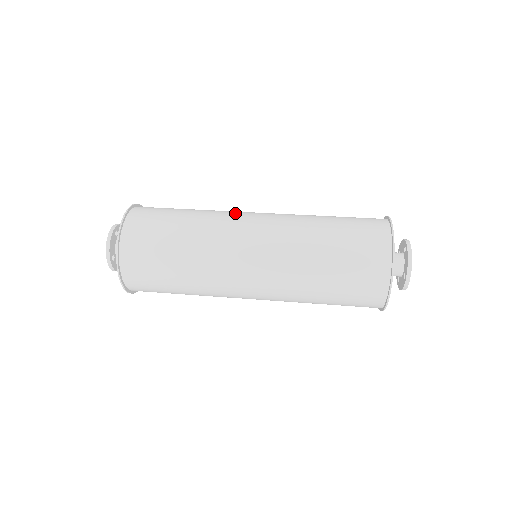
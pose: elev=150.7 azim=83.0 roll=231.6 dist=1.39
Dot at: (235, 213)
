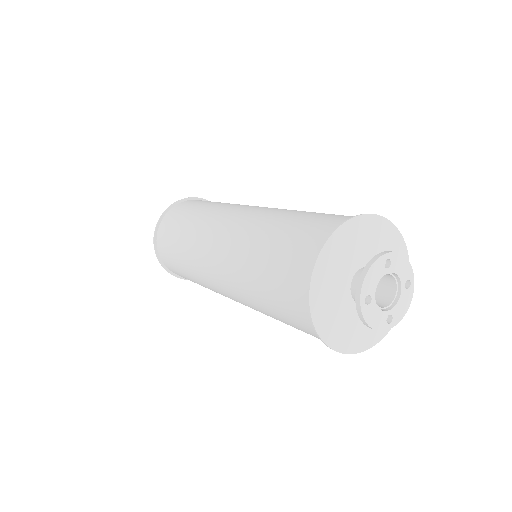
Dot at: (248, 205)
